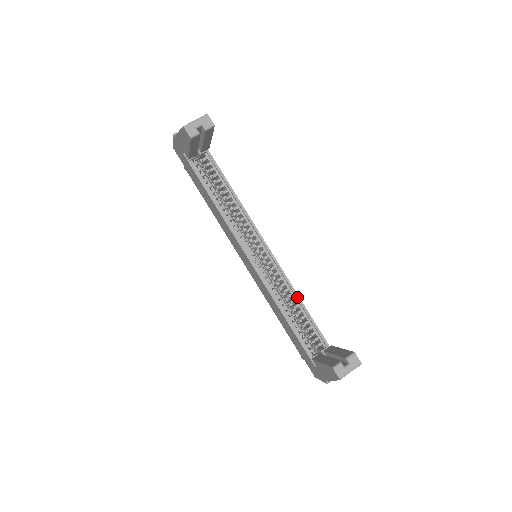
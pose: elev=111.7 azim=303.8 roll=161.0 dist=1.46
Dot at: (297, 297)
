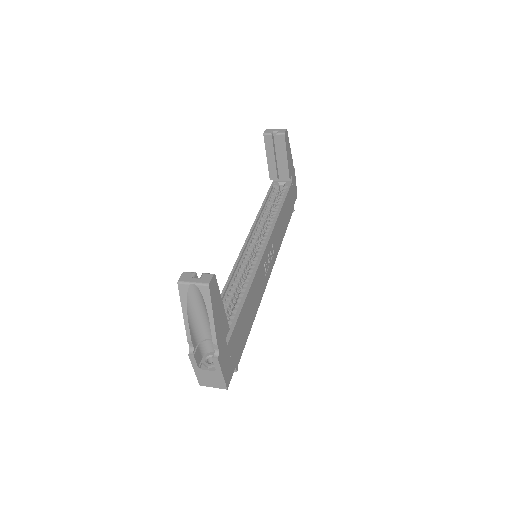
Dot at: (249, 285)
